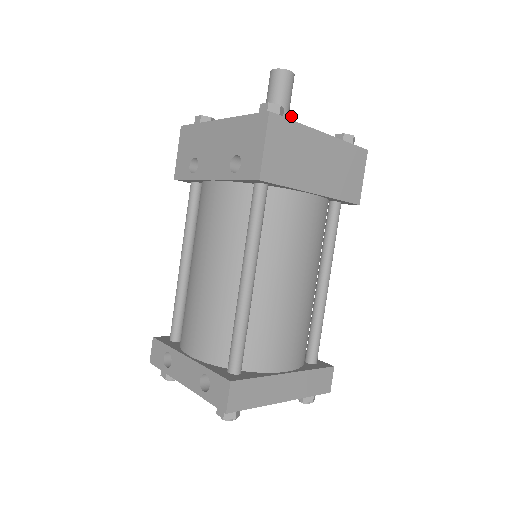
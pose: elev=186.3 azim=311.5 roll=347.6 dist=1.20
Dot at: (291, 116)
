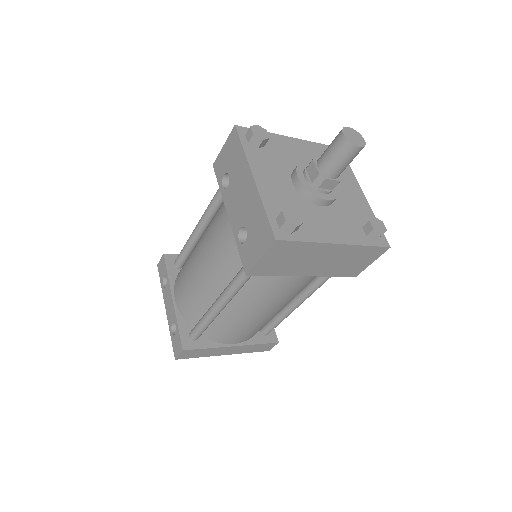
Dot at: (338, 182)
